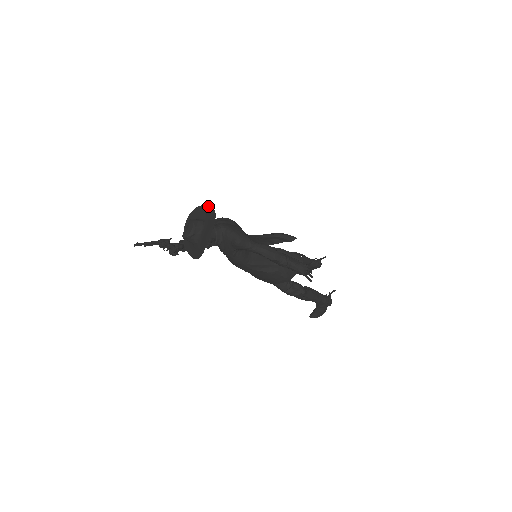
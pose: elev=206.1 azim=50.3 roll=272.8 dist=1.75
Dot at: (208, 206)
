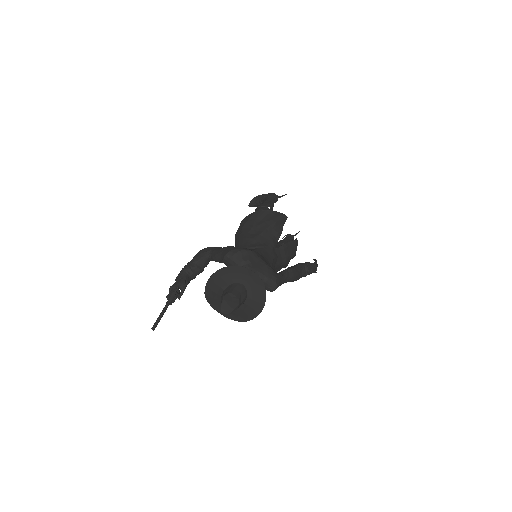
Dot at: (247, 270)
